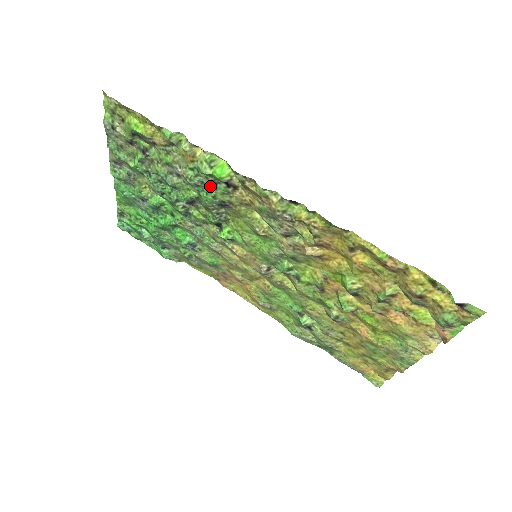
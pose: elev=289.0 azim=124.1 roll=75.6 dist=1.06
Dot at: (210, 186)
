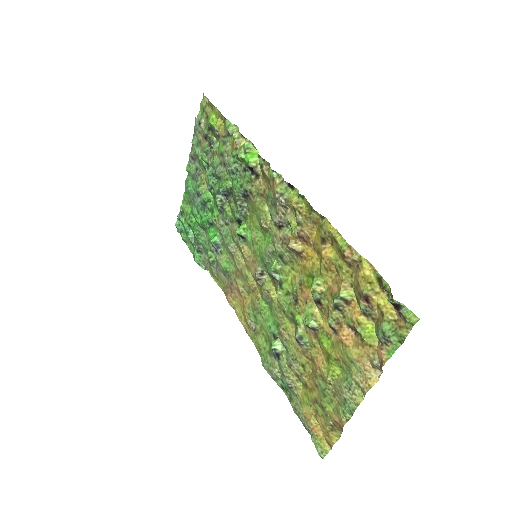
Dot at: (241, 174)
